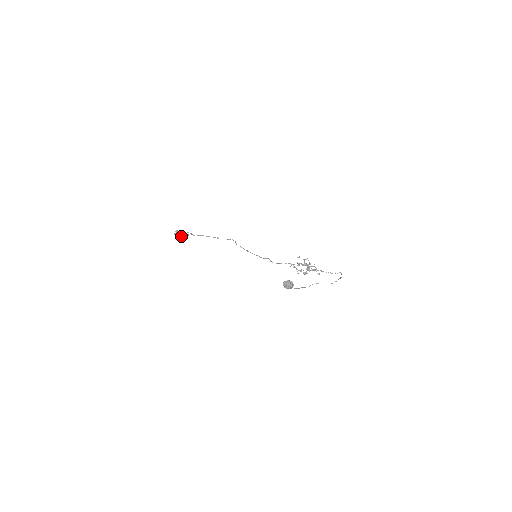
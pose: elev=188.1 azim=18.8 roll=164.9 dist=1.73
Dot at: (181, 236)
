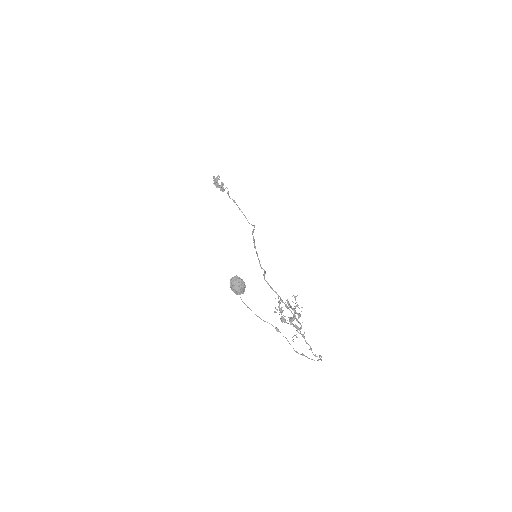
Dot at: (217, 185)
